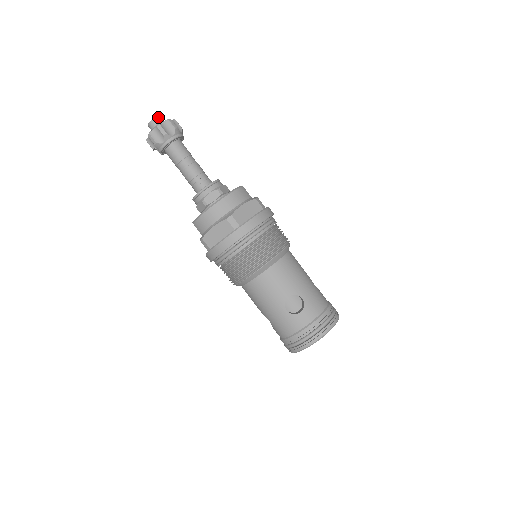
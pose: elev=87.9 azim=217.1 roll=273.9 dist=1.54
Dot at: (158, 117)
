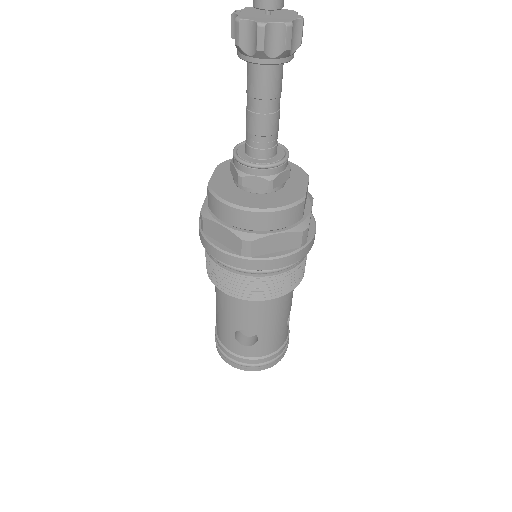
Dot at: out of frame
